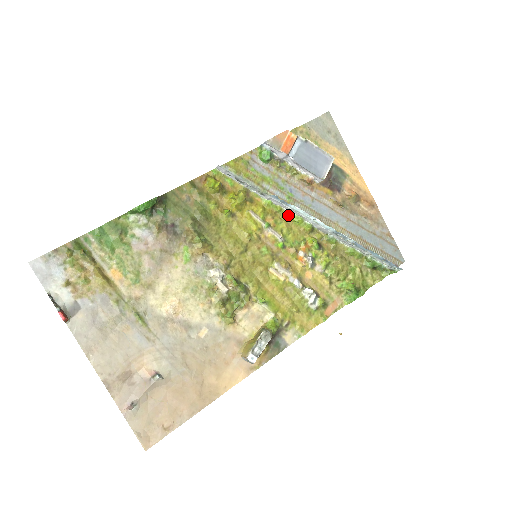
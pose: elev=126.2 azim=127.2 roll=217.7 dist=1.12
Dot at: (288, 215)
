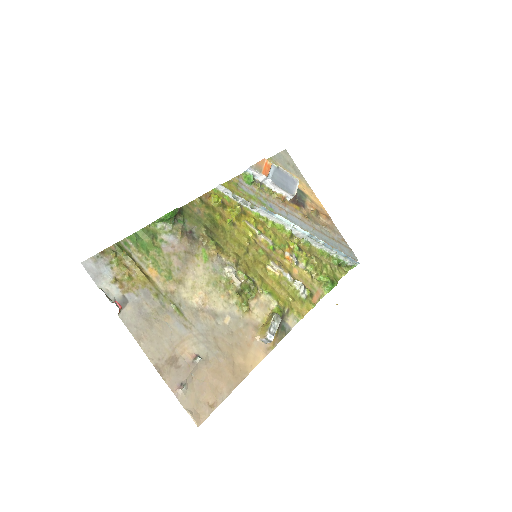
Dot at: (273, 224)
